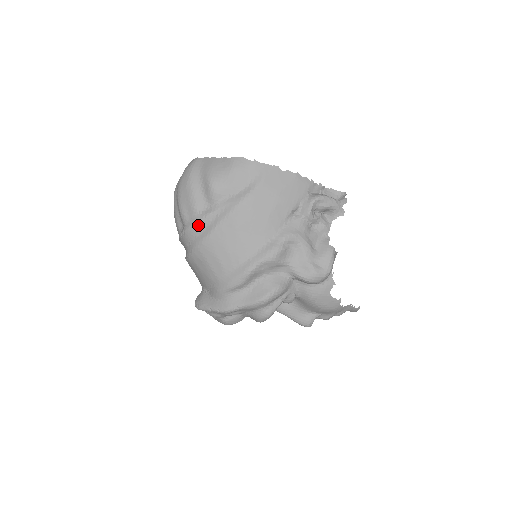
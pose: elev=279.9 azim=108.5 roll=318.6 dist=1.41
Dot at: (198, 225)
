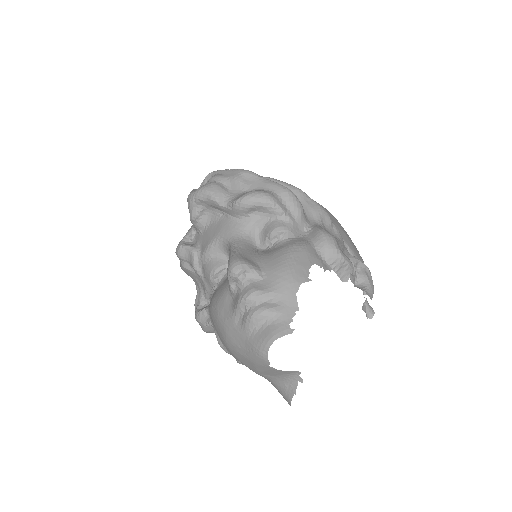
Dot at: occluded
